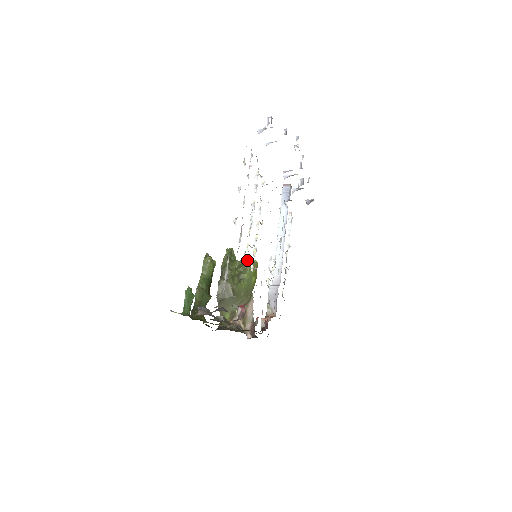
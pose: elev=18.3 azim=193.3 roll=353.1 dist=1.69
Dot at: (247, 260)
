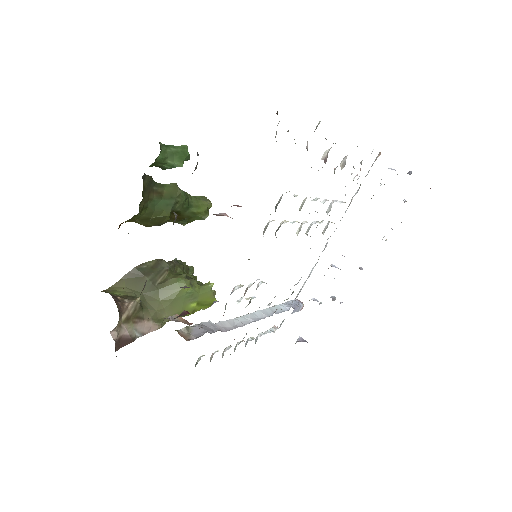
Dot at: occluded
